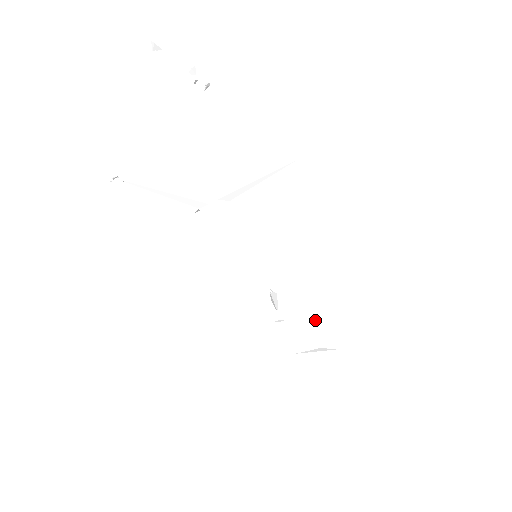
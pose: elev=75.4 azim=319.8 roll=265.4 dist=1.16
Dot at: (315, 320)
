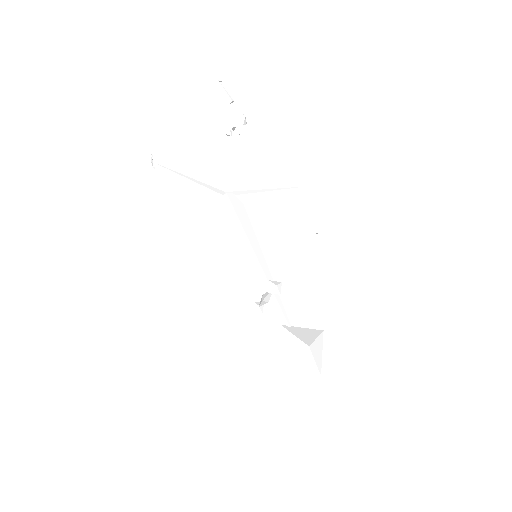
Dot at: (303, 331)
